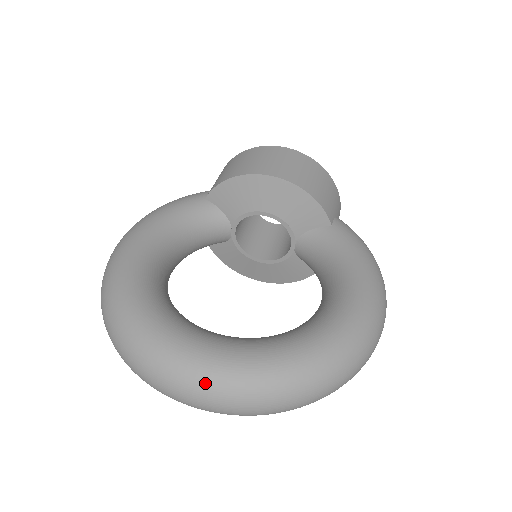
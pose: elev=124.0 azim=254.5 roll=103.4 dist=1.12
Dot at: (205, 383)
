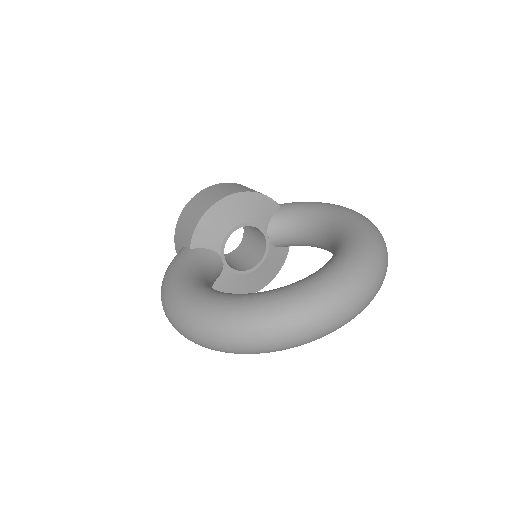
Dot at: (337, 293)
